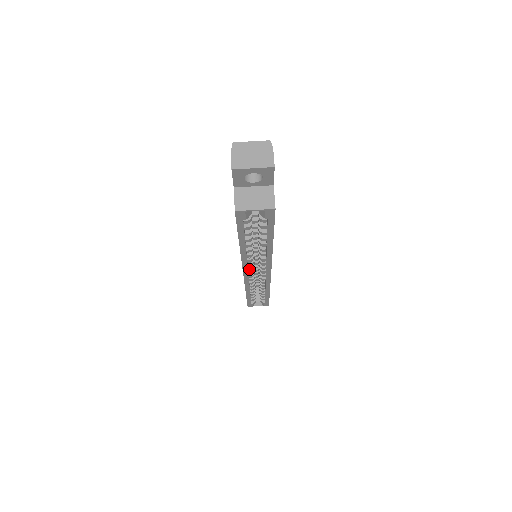
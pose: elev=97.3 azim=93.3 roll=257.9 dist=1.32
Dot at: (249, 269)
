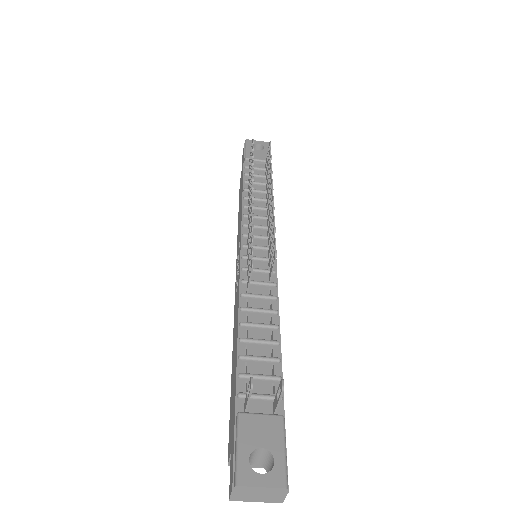
Dot at: occluded
